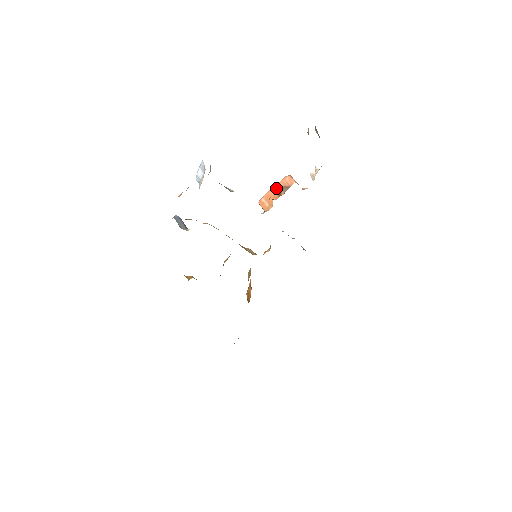
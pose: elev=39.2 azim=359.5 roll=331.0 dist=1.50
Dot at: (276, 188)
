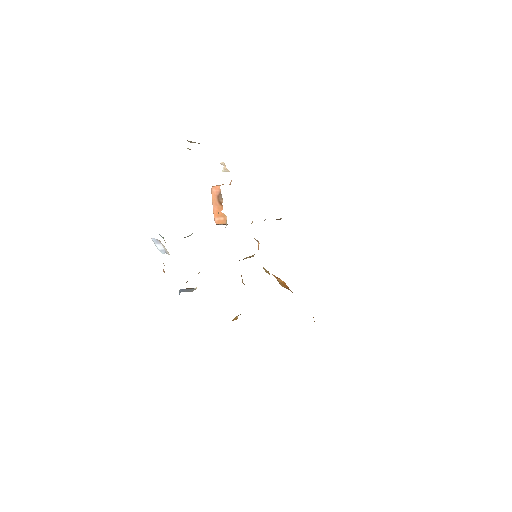
Dot at: (215, 203)
